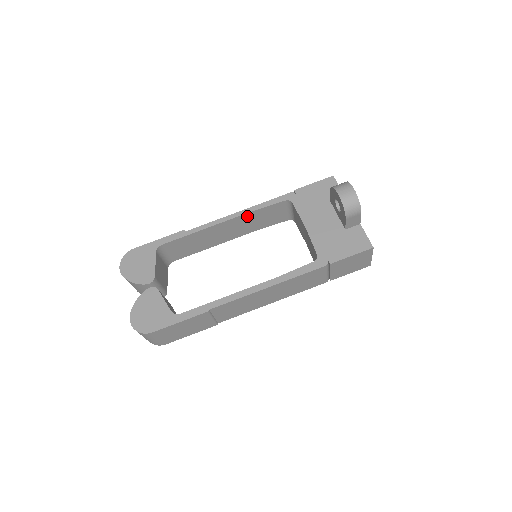
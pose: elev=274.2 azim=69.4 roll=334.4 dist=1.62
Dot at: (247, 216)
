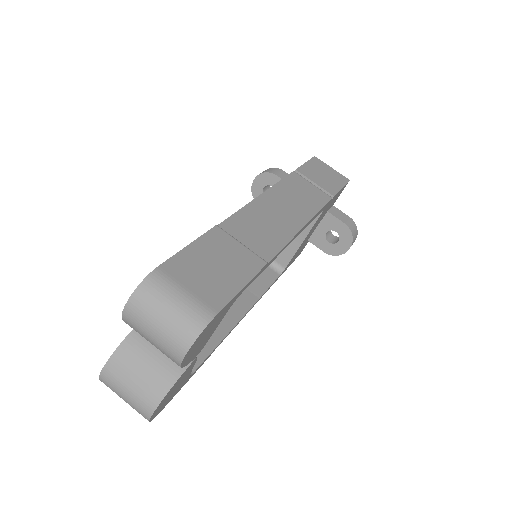
Dot at: occluded
